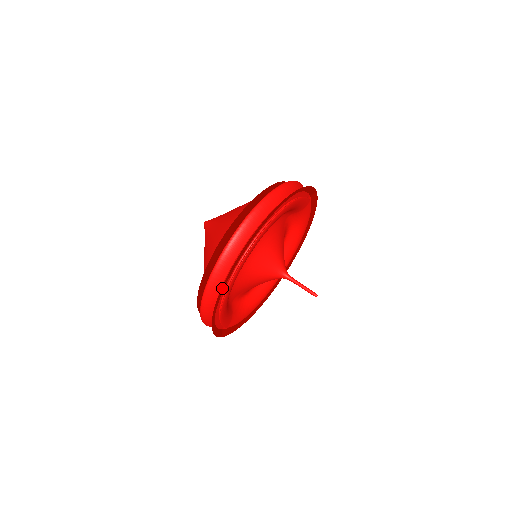
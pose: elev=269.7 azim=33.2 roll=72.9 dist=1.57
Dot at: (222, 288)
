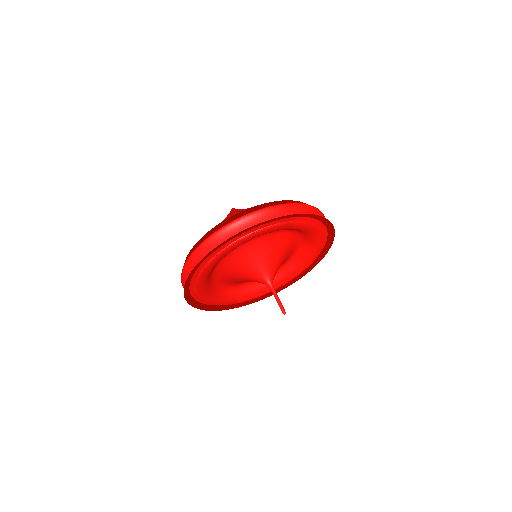
Dot at: (184, 296)
